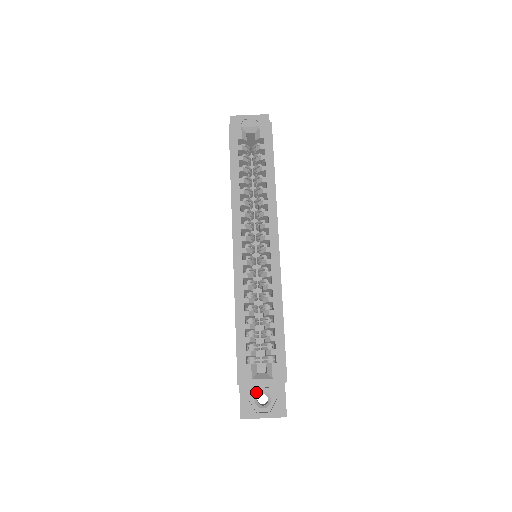
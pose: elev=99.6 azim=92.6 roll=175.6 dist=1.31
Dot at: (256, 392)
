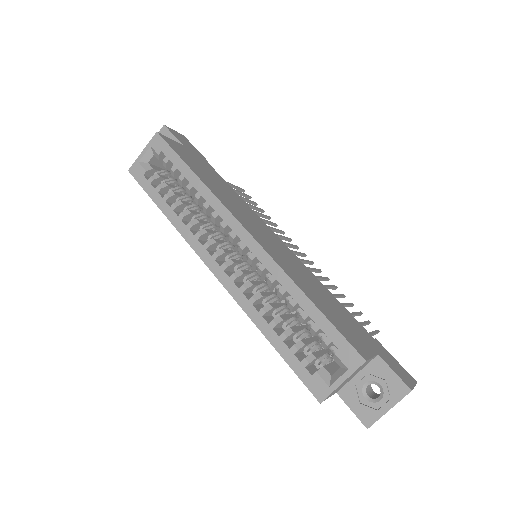
Dot at: (359, 389)
